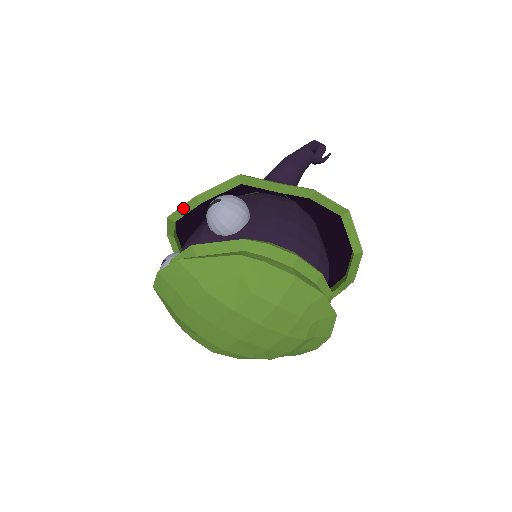
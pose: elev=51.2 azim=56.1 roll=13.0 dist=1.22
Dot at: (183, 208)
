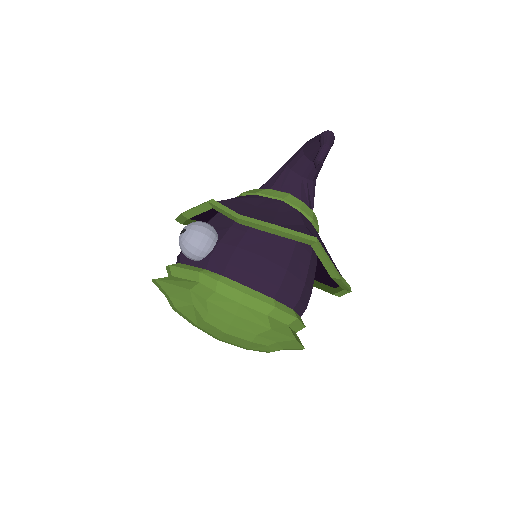
Dot at: (180, 218)
